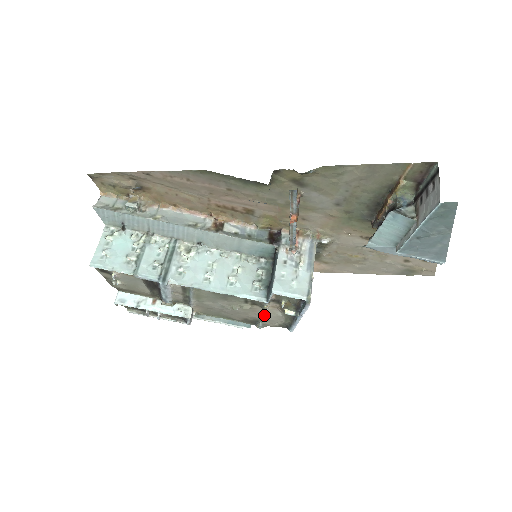
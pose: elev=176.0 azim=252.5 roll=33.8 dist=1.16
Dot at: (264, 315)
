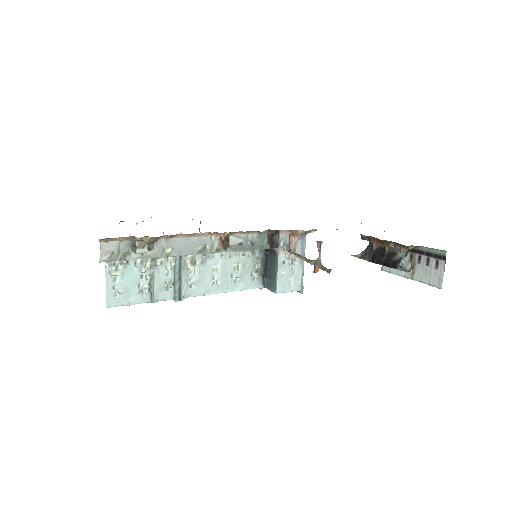
Dot at: occluded
